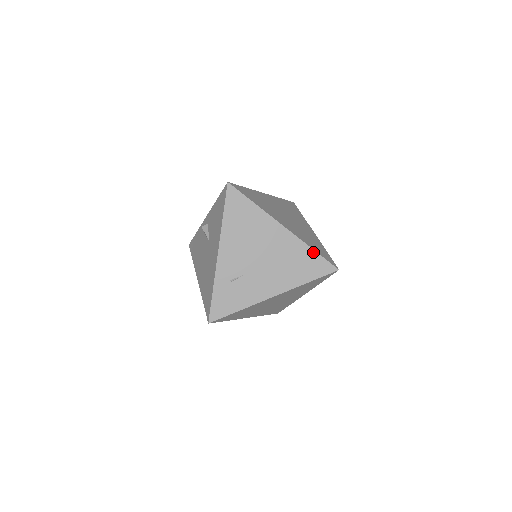
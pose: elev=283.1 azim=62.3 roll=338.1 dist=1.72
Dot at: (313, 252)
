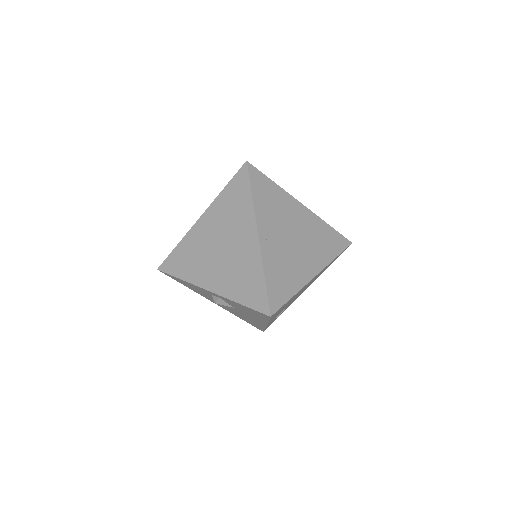
Dot at: occluded
